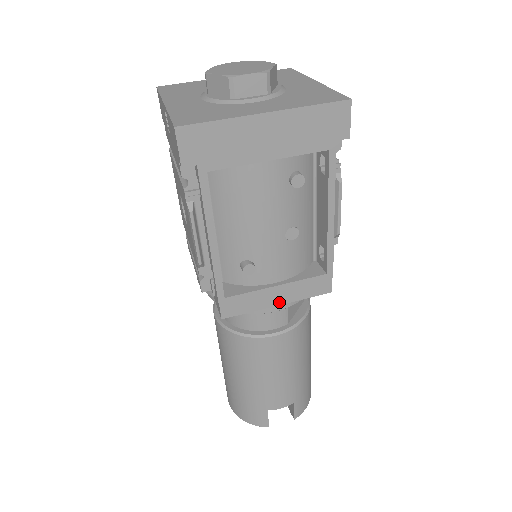
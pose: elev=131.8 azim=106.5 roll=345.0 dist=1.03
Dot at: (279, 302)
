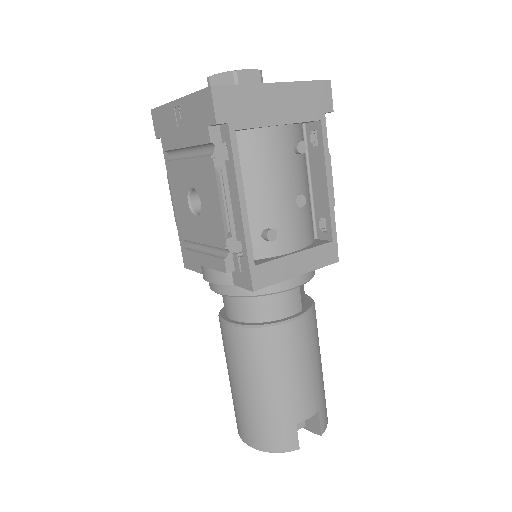
Dot at: (299, 272)
